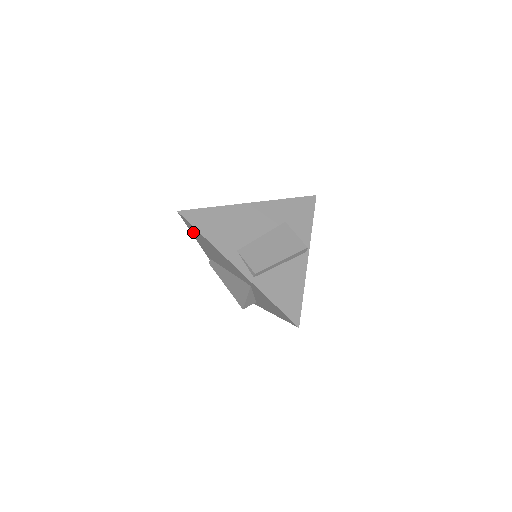
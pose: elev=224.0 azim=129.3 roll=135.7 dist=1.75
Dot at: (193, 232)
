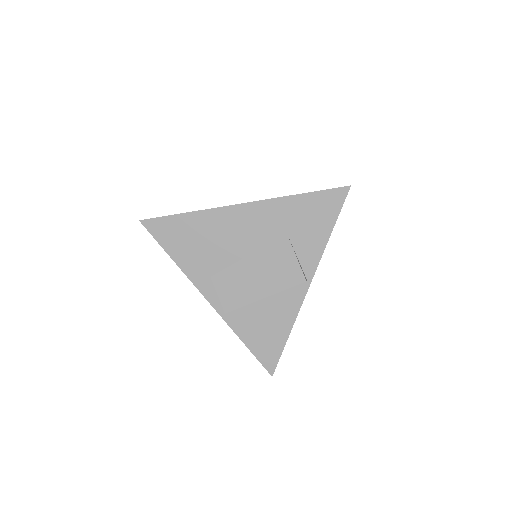
Dot at: occluded
